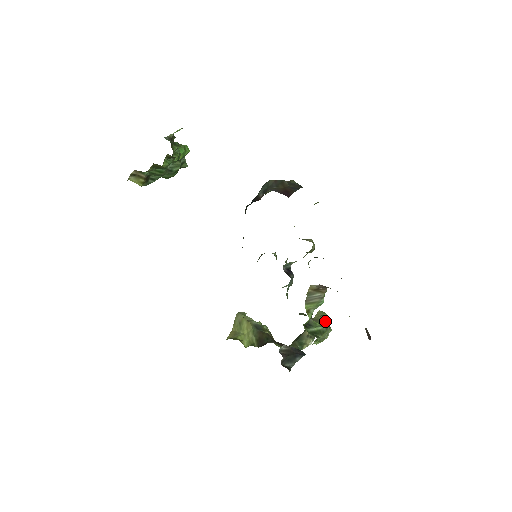
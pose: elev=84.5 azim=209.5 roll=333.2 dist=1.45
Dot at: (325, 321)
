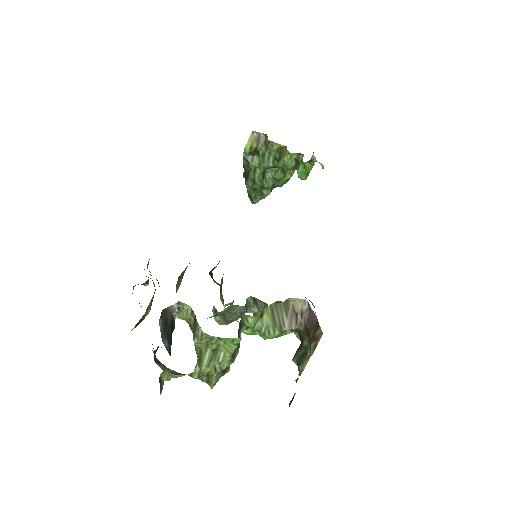
Dot at: occluded
